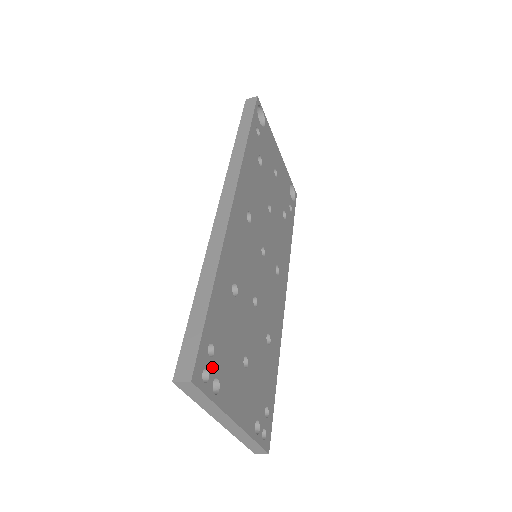
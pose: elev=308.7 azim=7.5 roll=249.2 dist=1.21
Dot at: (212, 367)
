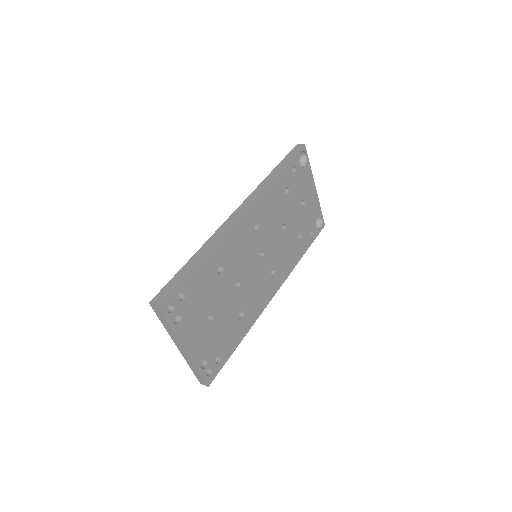
Dot at: (178, 306)
